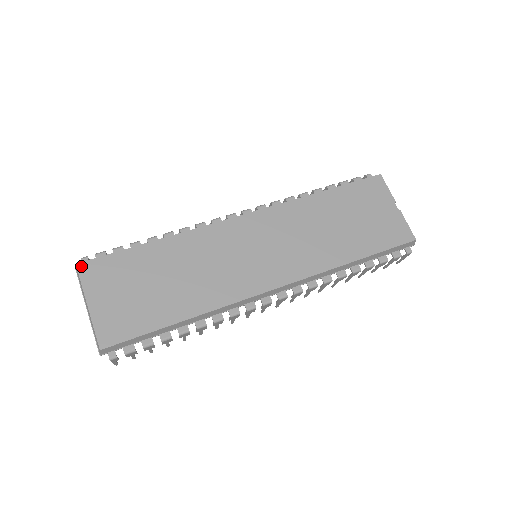
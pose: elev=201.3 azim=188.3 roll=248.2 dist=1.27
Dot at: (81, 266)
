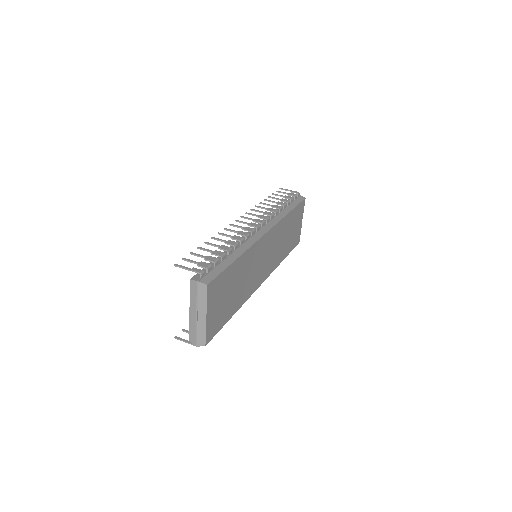
Dot at: (209, 286)
